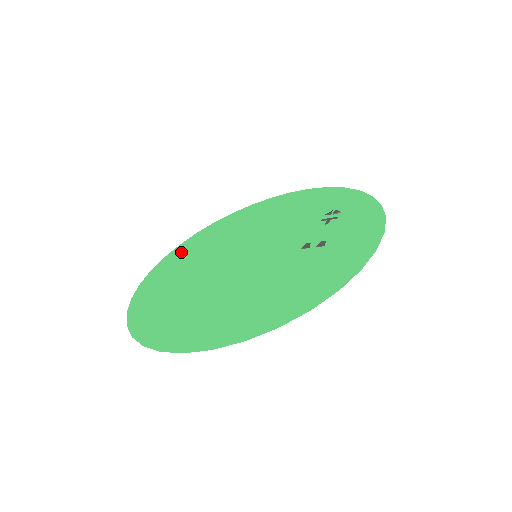
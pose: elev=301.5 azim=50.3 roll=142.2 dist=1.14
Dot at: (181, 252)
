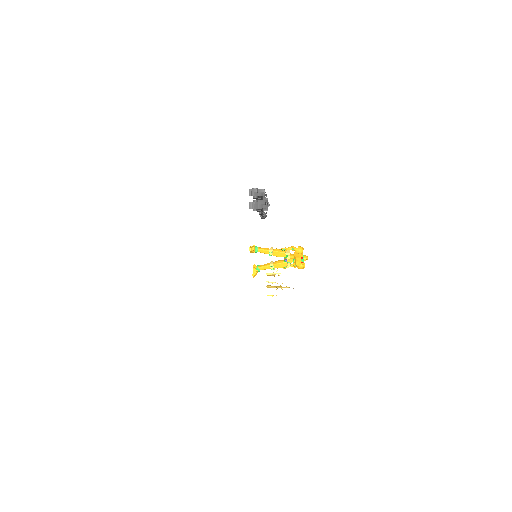
Dot at: occluded
